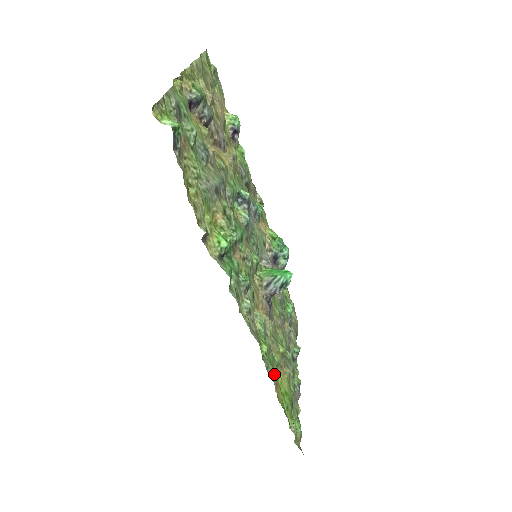
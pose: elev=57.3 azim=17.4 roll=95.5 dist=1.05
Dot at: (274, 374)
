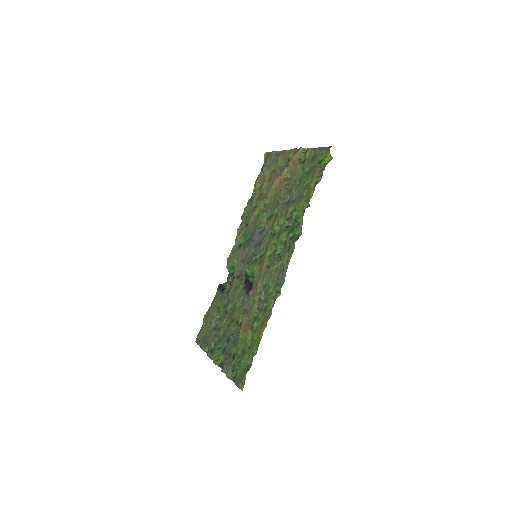
Dot at: (264, 315)
